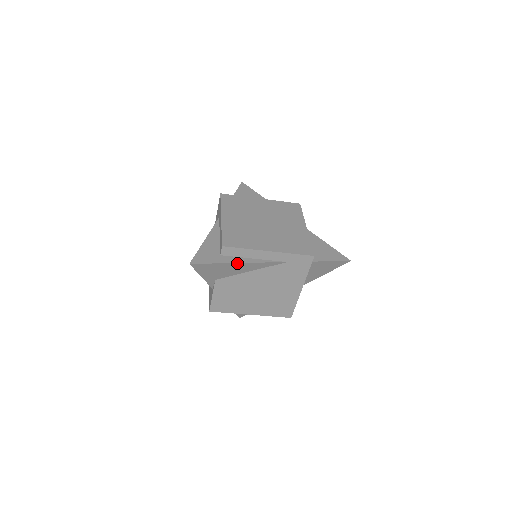
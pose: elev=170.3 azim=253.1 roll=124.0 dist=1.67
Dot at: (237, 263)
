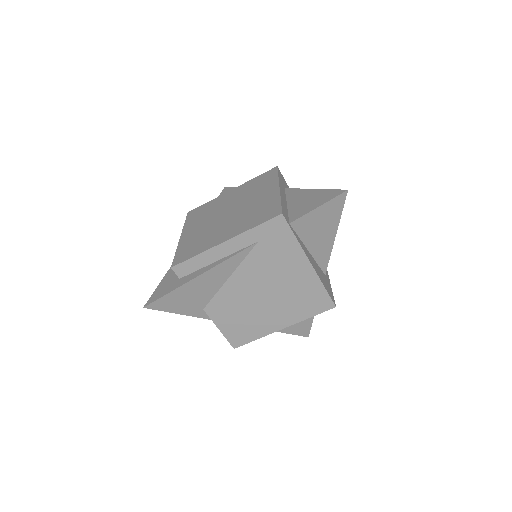
Dot at: (197, 277)
